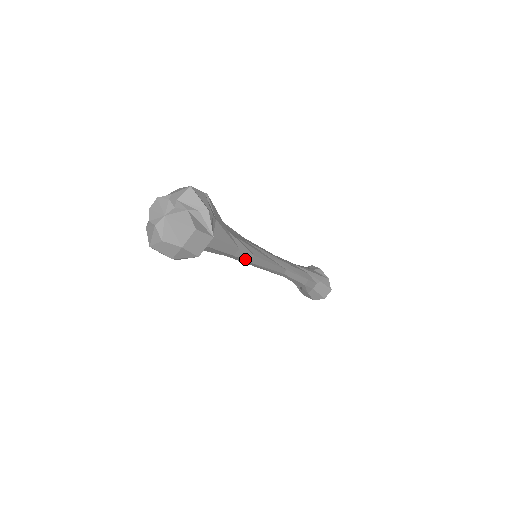
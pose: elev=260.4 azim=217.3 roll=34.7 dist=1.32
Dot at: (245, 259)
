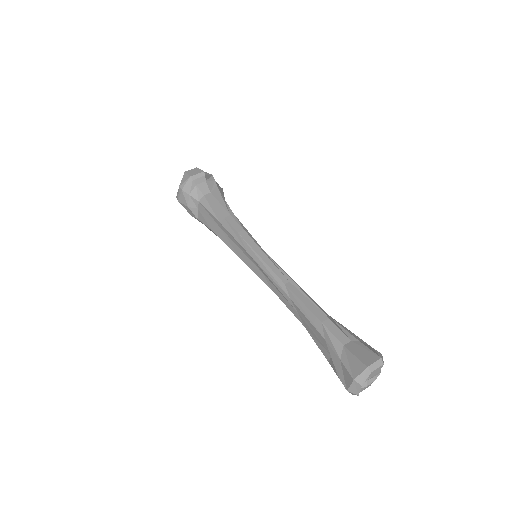
Dot at: (234, 228)
